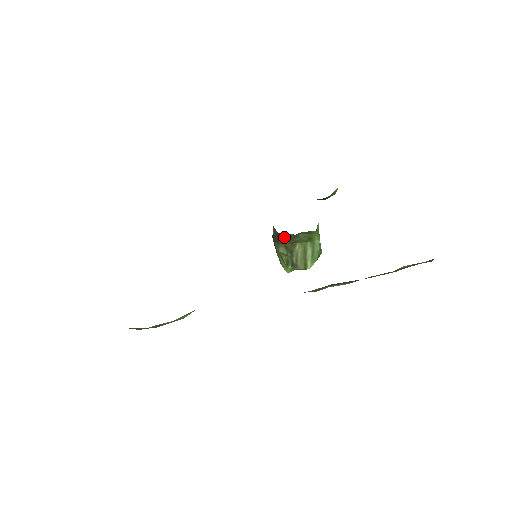
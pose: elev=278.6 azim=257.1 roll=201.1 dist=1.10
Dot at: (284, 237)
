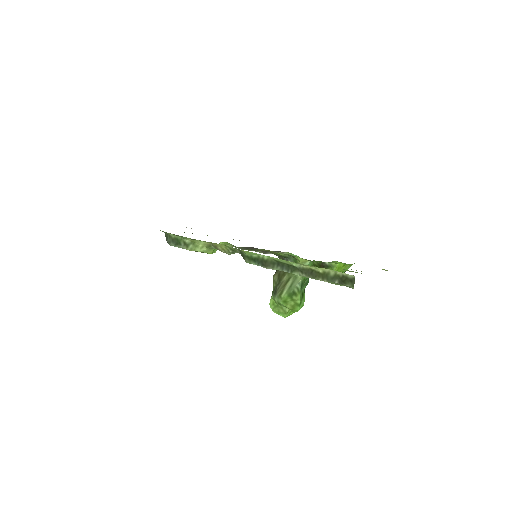
Dot at: occluded
